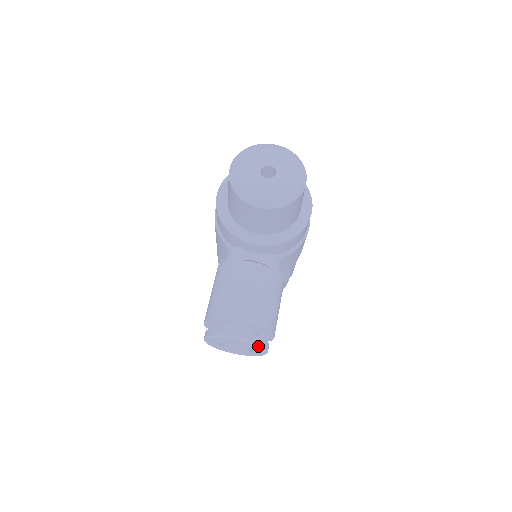
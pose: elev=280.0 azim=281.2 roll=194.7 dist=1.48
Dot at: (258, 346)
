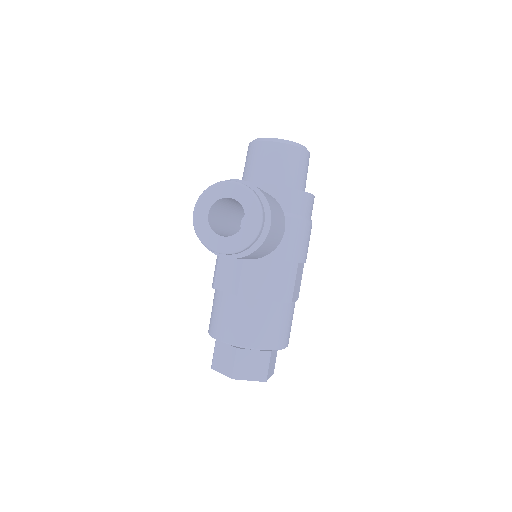
Dot at: (254, 195)
